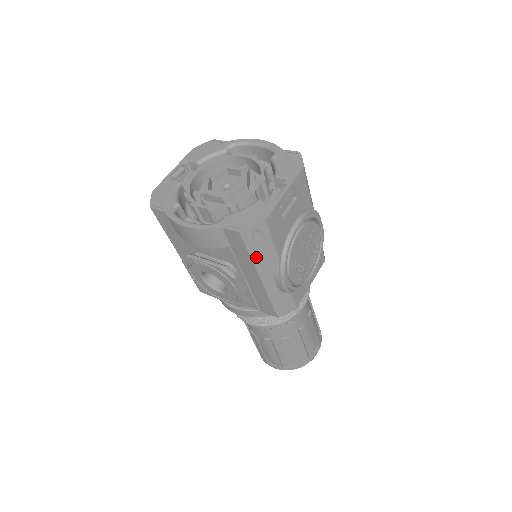
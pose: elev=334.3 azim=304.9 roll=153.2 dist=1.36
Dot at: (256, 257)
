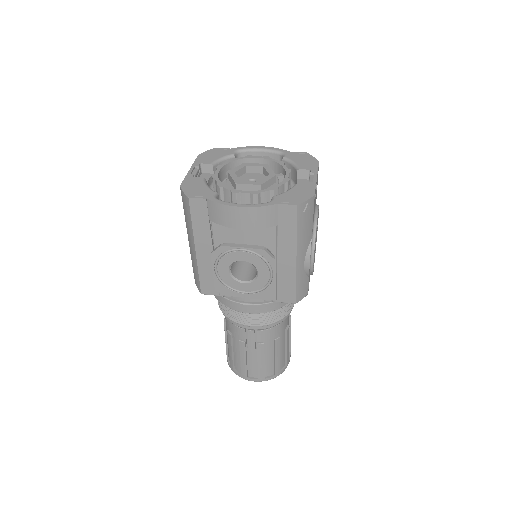
Dot at: (300, 233)
